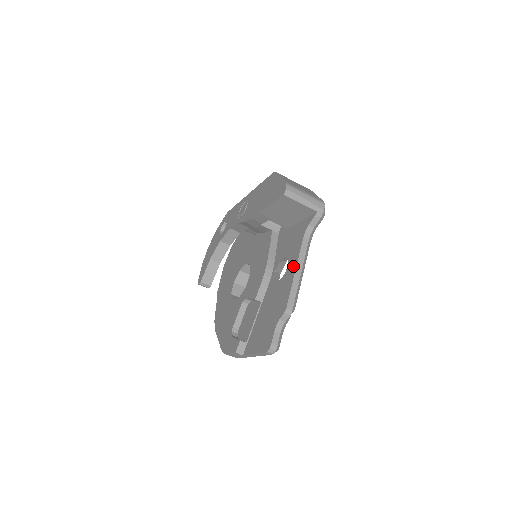
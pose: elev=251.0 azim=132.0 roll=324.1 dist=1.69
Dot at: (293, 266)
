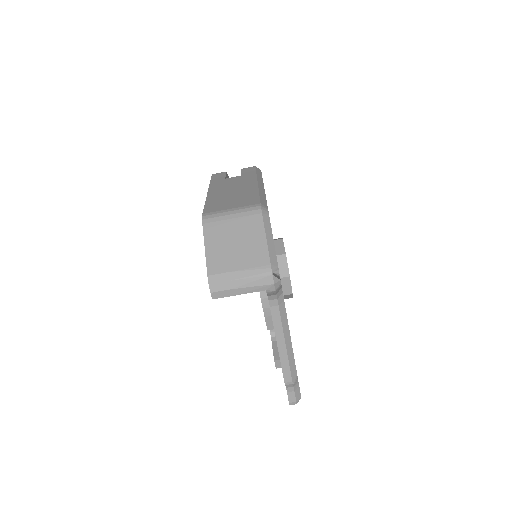
Dot at: occluded
